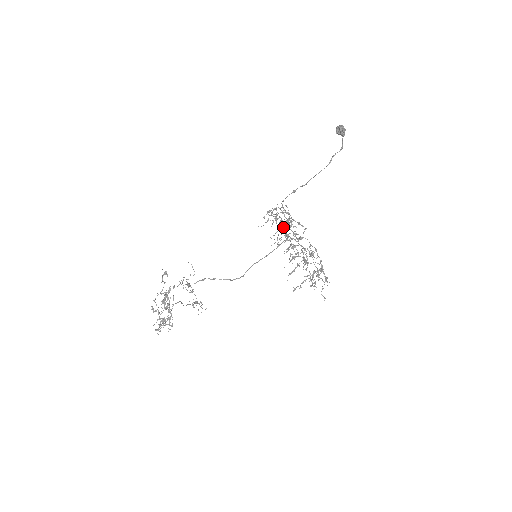
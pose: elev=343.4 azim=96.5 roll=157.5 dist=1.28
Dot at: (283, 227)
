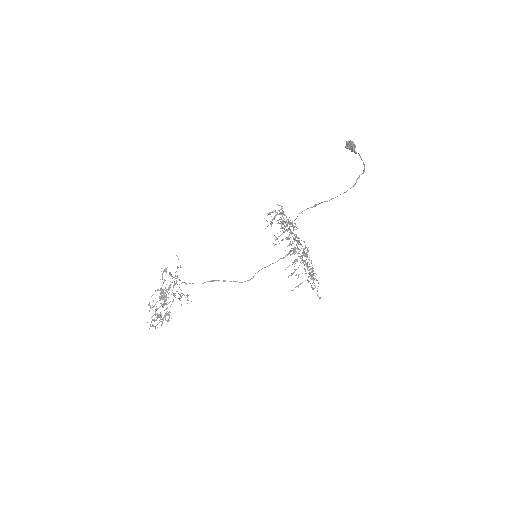
Dot at: (290, 233)
